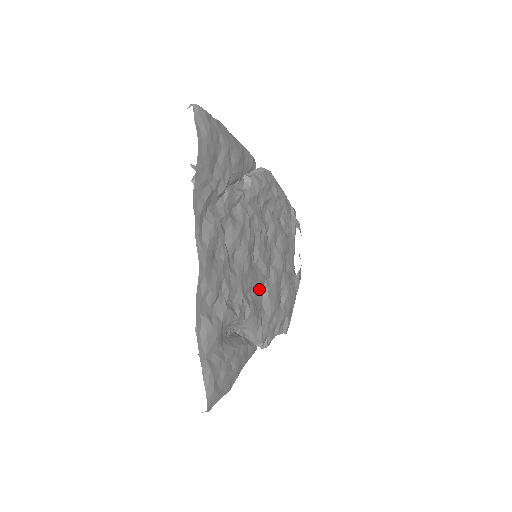
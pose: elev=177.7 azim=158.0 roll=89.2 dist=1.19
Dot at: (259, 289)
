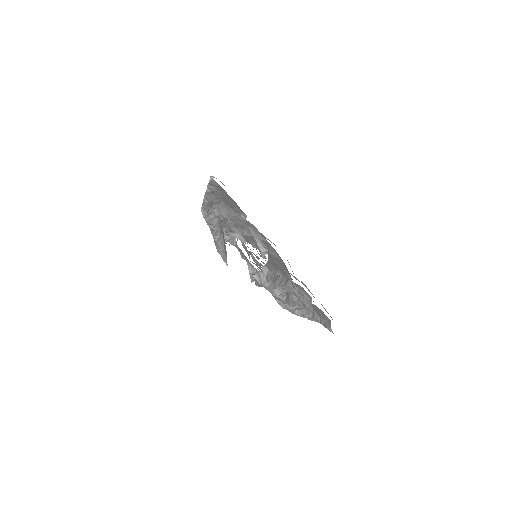
Dot at: occluded
